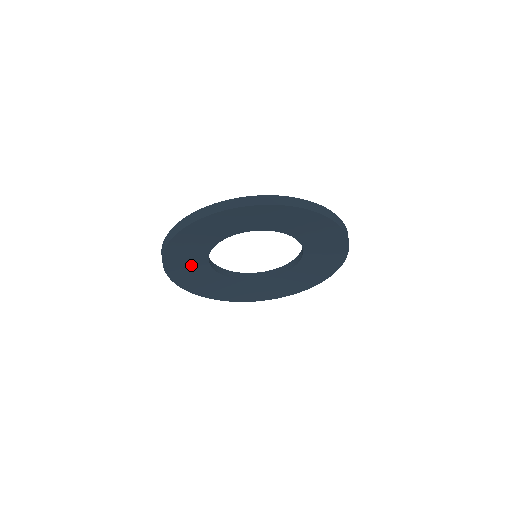
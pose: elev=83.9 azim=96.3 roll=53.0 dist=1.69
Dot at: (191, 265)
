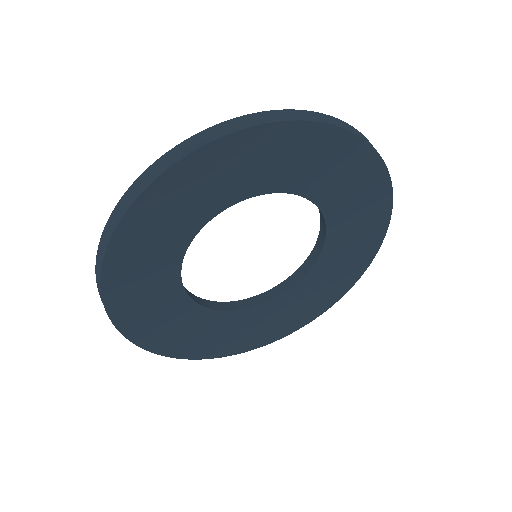
Dot at: (159, 307)
